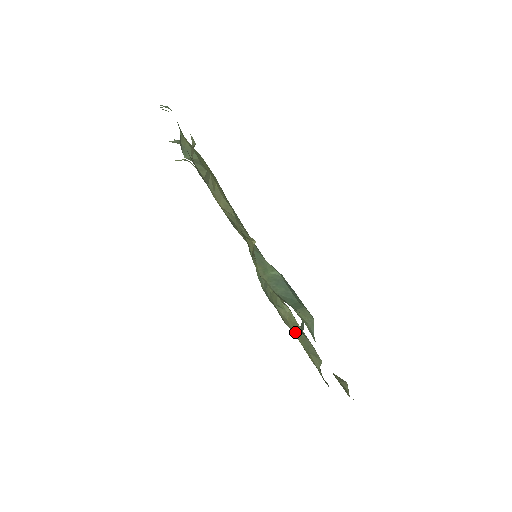
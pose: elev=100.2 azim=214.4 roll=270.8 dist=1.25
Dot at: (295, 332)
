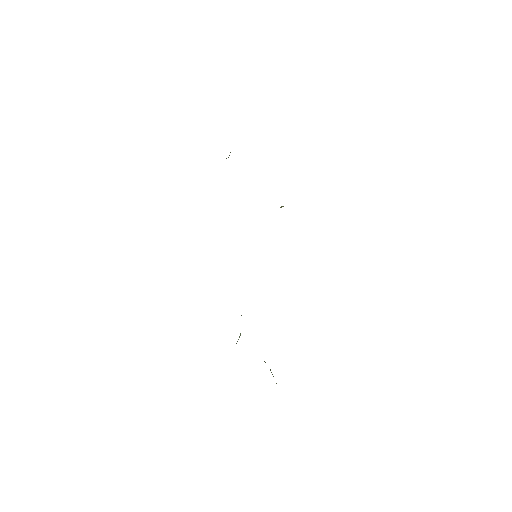
Dot at: occluded
